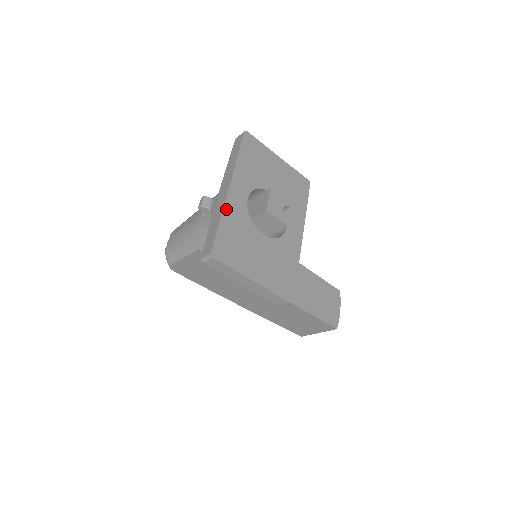
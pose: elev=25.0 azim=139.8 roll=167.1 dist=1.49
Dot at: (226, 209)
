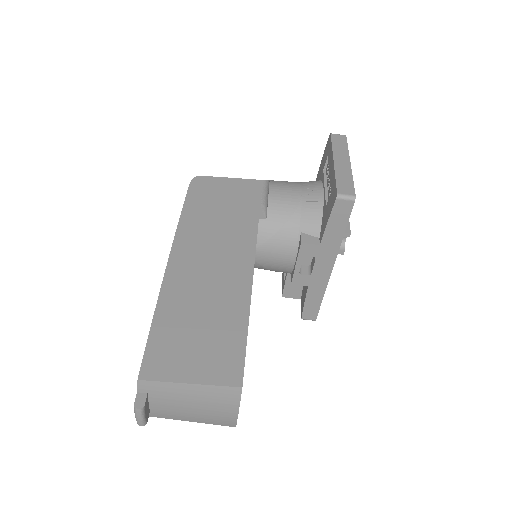
Dot at: occluded
